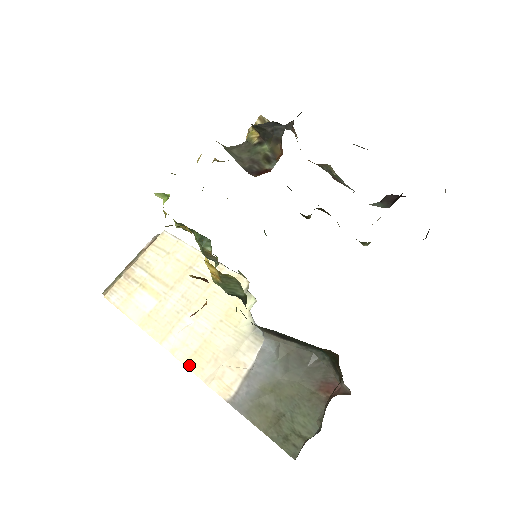
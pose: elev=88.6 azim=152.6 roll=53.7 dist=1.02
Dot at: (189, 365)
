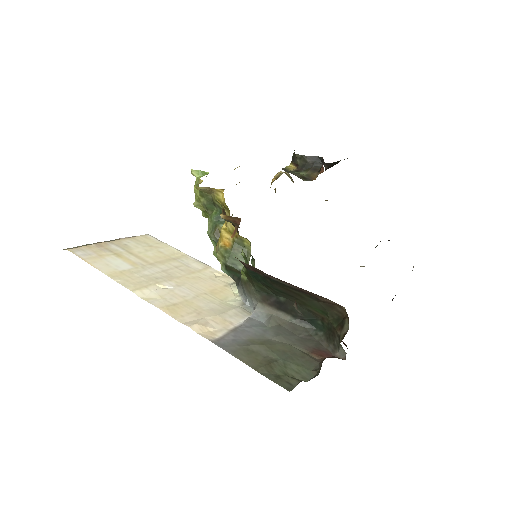
Dot at: (166, 310)
